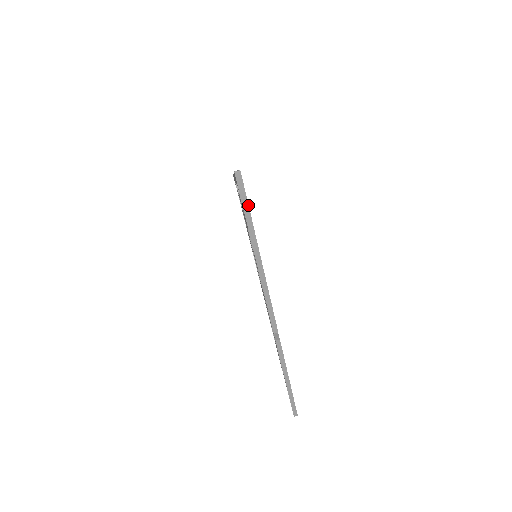
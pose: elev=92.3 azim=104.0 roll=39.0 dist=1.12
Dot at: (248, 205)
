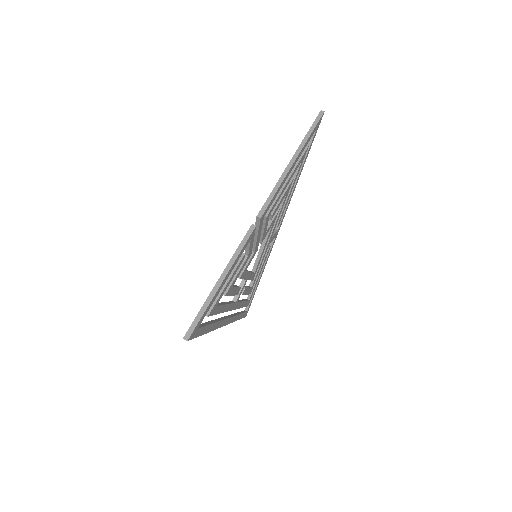
Dot at: (315, 127)
